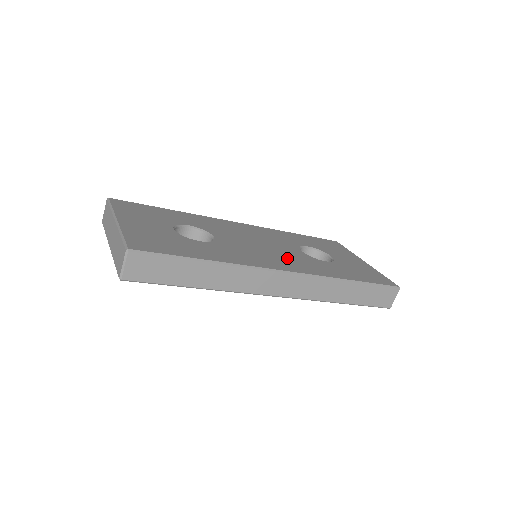
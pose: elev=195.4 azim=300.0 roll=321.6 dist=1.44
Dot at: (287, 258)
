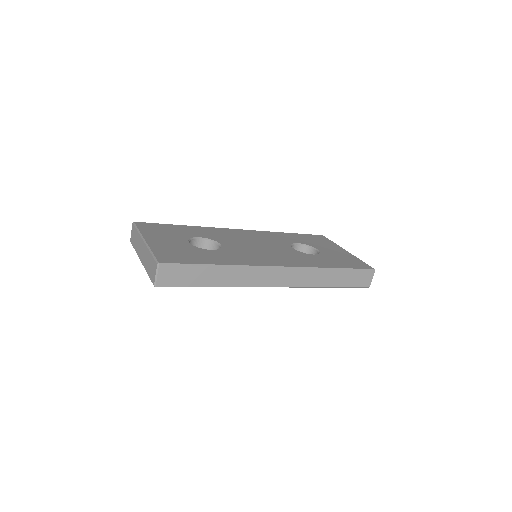
Dot at: (281, 255)
